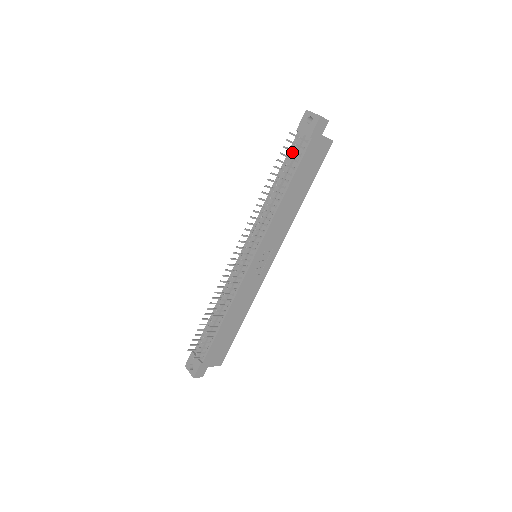
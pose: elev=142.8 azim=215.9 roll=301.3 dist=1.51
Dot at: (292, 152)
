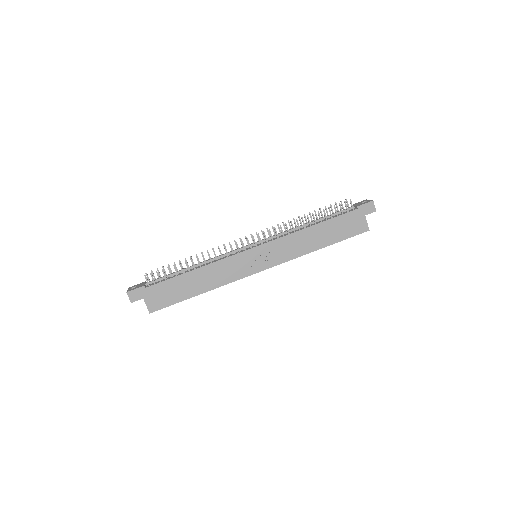
Dot at: occluded
